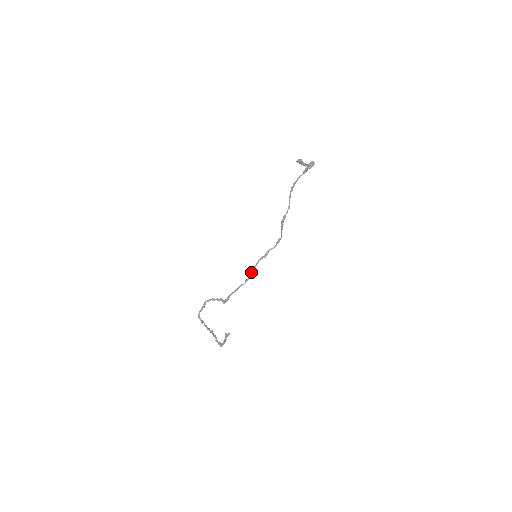
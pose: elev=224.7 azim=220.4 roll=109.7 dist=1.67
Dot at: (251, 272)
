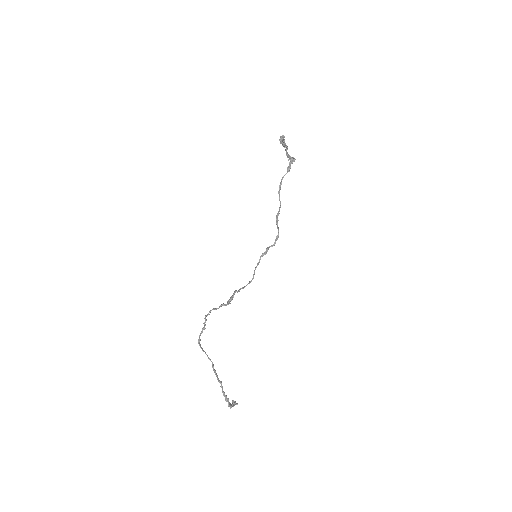
Dot at: (254, 272)
